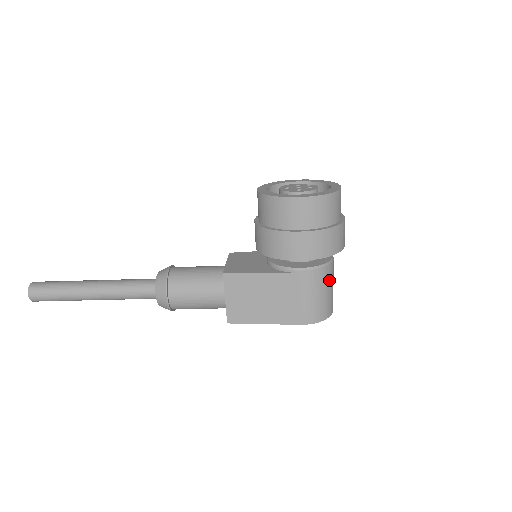
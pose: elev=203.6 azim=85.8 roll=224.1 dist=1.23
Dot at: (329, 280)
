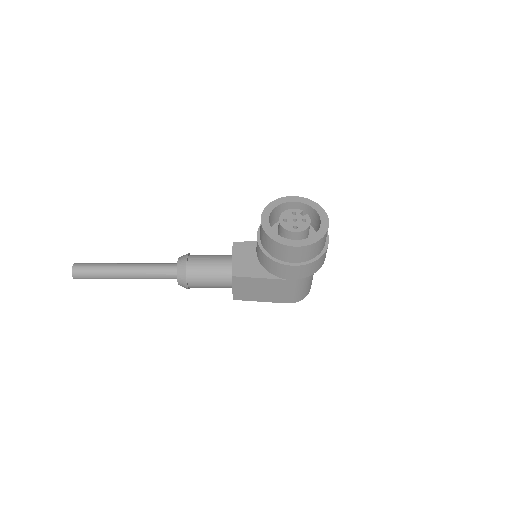
Dot at: (311, 277)
